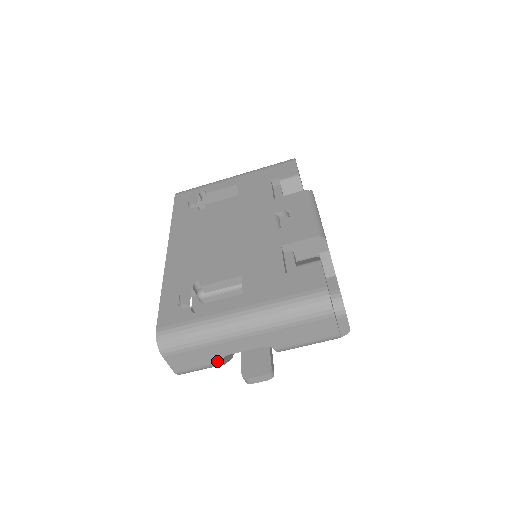
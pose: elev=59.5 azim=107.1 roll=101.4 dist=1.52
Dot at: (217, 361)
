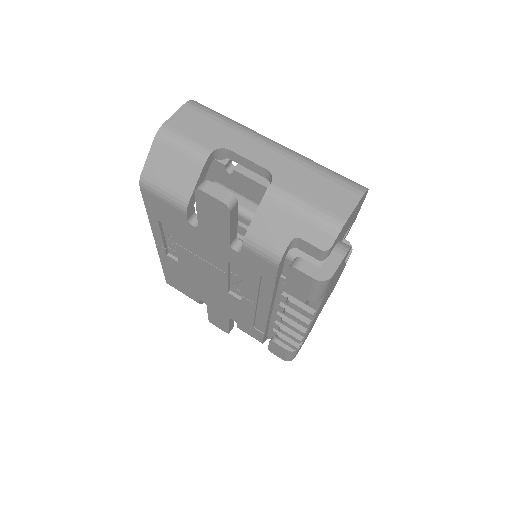
Dot at: (211, 147)
